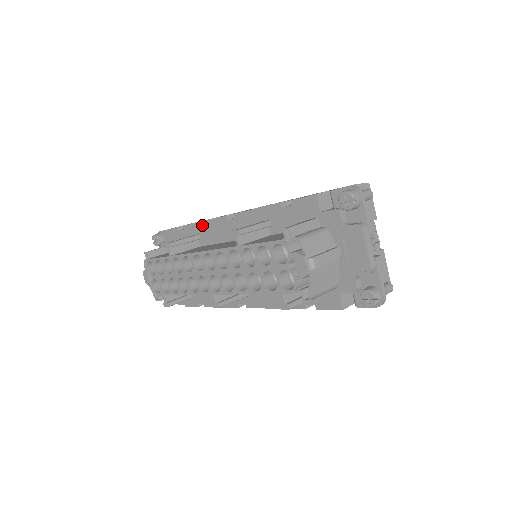
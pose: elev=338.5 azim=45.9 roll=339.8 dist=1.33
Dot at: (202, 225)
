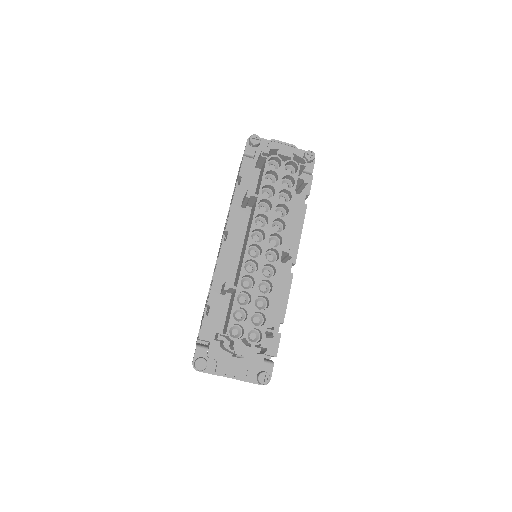
Dot at: (217, 276)
